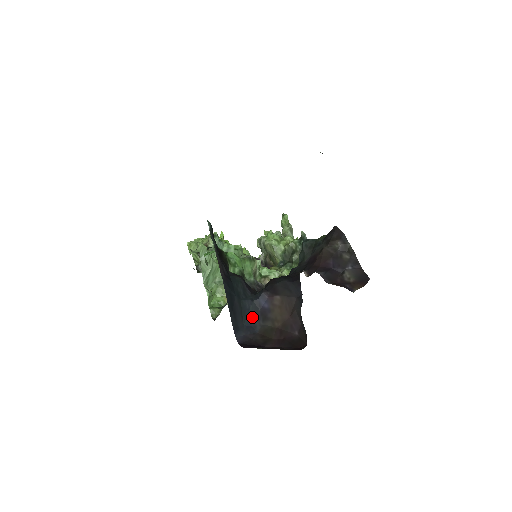
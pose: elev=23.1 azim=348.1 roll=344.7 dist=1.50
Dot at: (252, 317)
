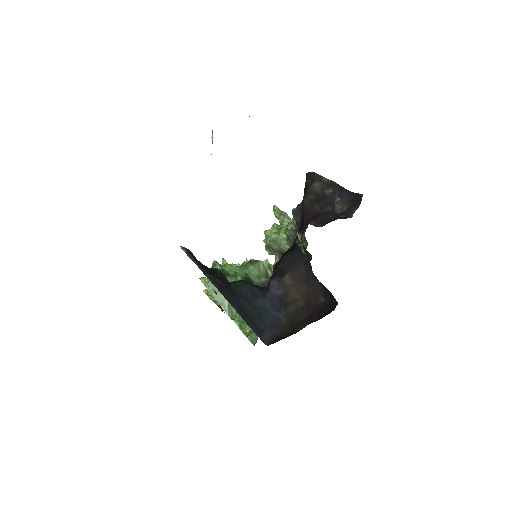
Dot at: (272, 312)
